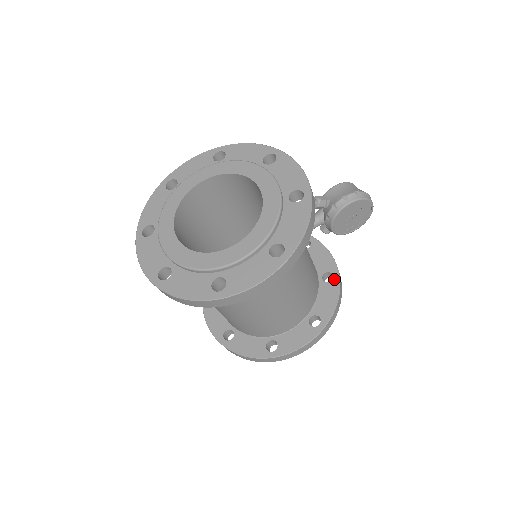
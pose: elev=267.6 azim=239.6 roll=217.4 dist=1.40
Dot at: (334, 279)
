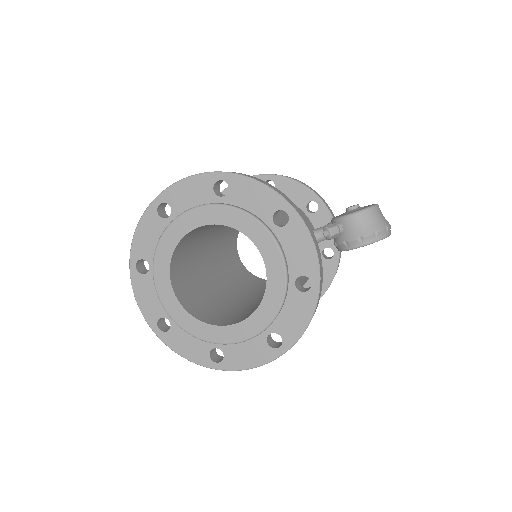
Dot at: (334, 257)
